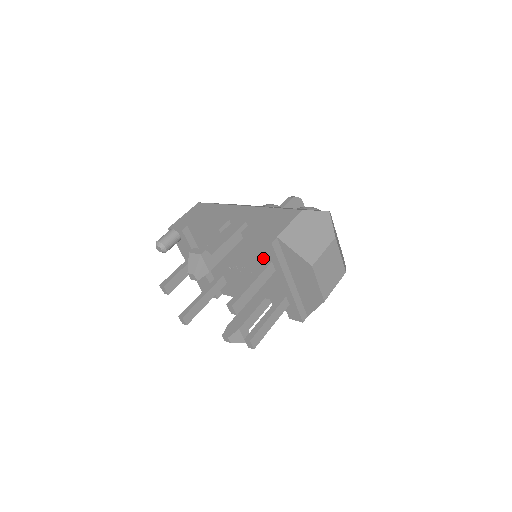
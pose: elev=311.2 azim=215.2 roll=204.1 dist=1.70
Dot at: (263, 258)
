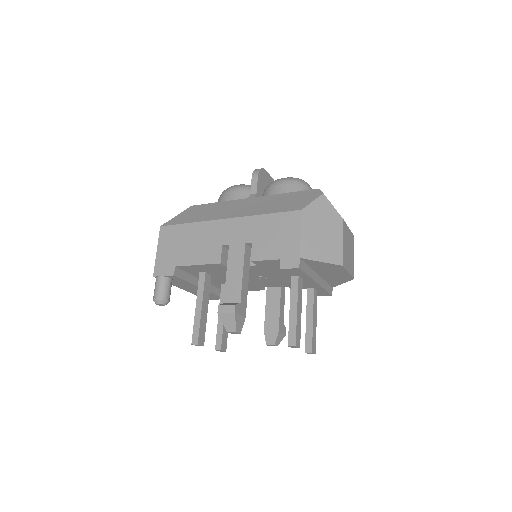
Dot at: (280, 270)
